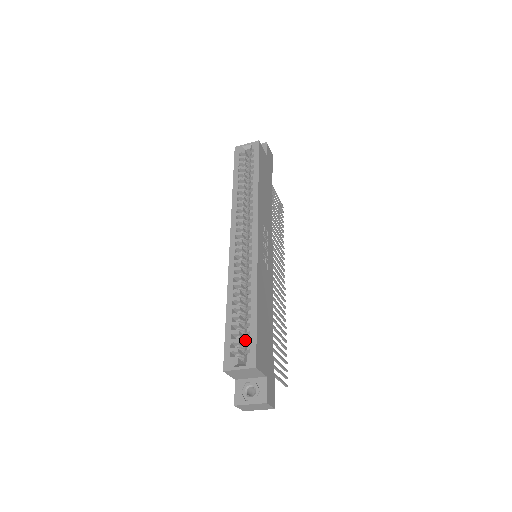
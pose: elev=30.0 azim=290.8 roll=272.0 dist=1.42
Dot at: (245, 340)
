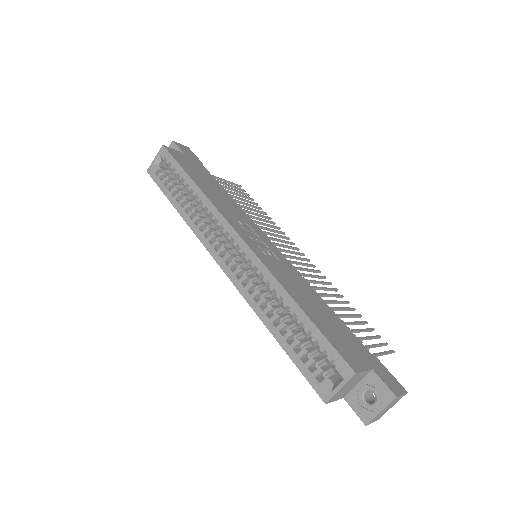
Dot at: occluded
